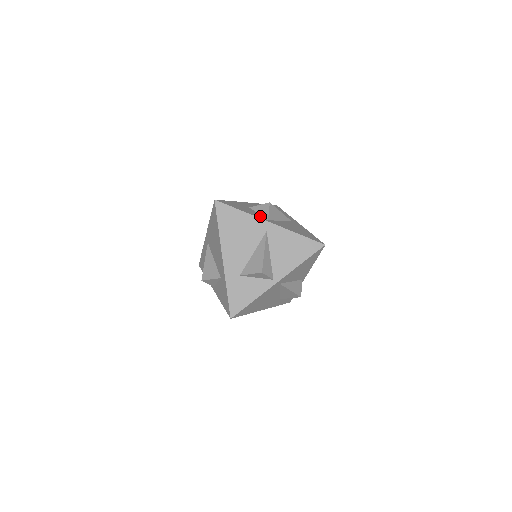
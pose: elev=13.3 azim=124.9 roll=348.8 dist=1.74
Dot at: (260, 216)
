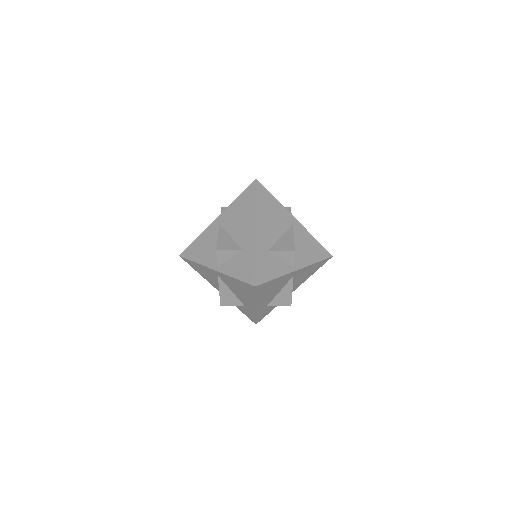
Dot at: occluded
